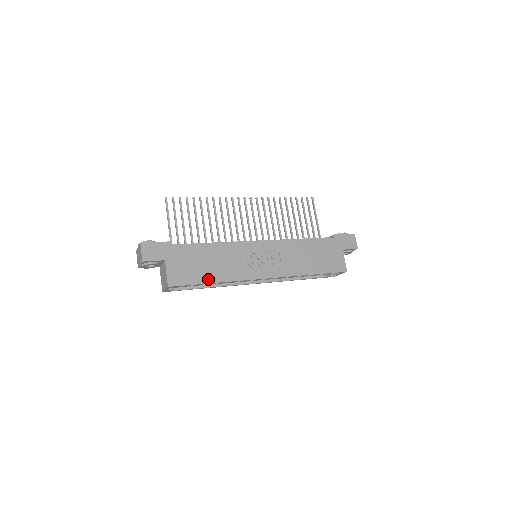
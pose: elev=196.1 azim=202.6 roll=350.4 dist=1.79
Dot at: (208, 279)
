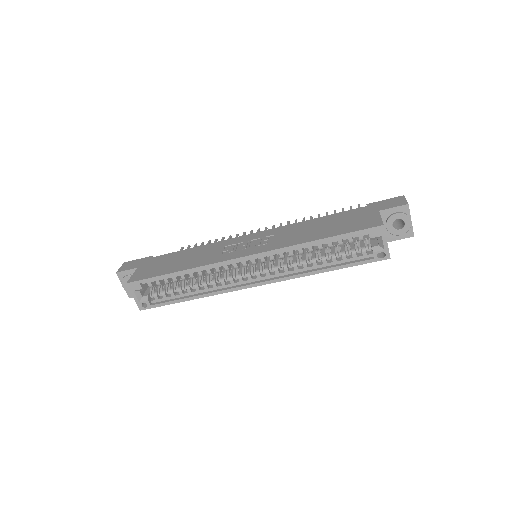
Dot at: (173, 270)
